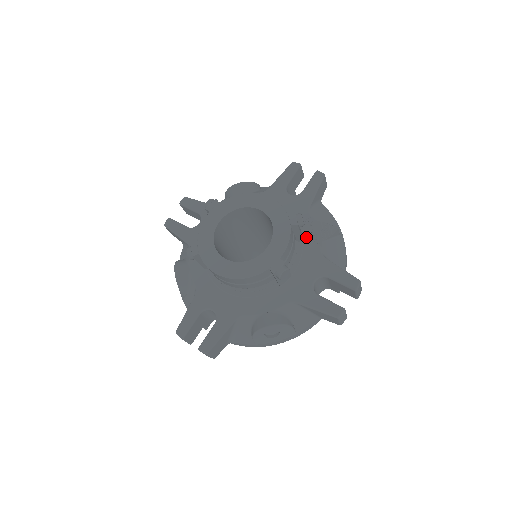
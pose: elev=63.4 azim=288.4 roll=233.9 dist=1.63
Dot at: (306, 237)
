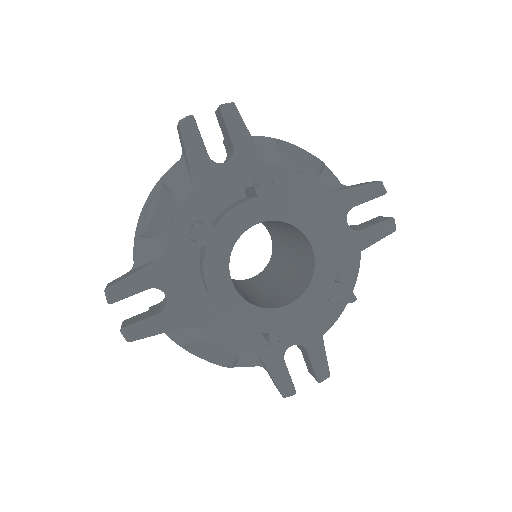
Dot at: occluded
